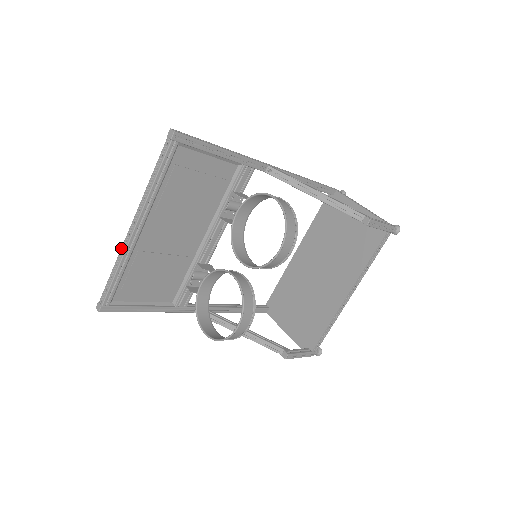
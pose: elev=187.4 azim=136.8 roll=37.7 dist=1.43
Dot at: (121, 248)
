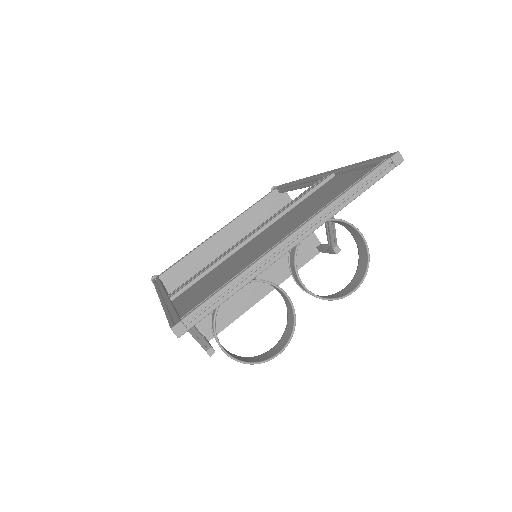
Dot at: (261, 259)
